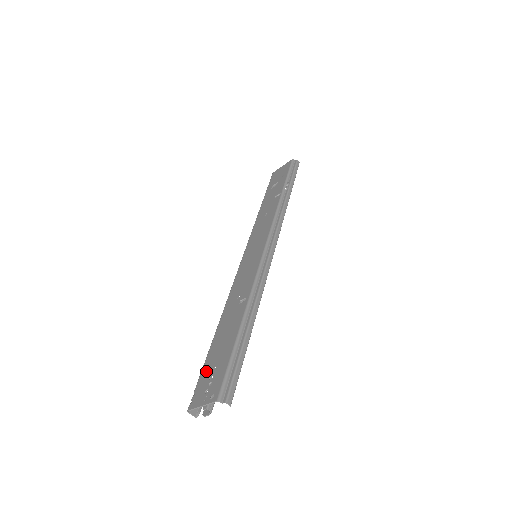
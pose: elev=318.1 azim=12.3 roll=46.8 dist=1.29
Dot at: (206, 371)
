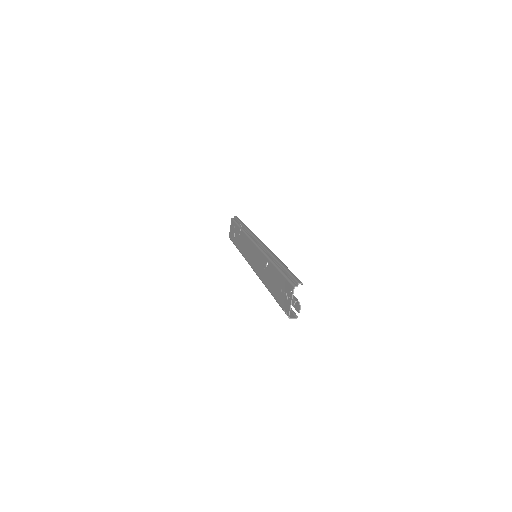
Dot at: (280, 299)
